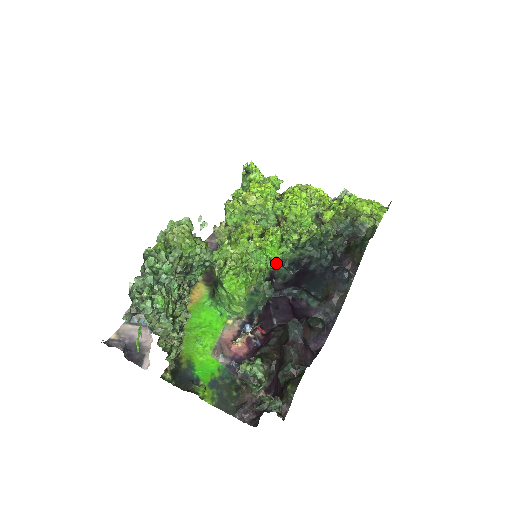
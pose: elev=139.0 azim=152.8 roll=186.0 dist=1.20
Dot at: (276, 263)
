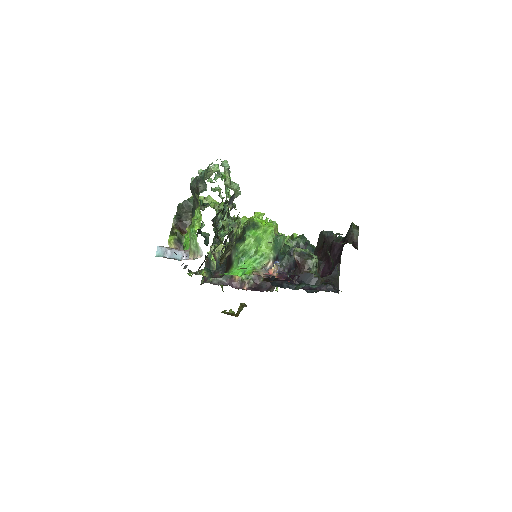
Dot at: occluded
